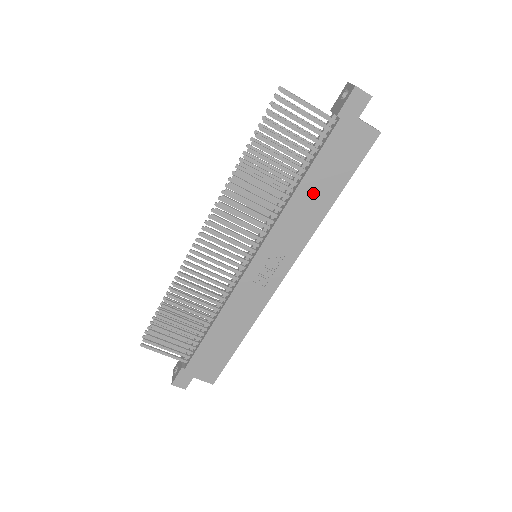
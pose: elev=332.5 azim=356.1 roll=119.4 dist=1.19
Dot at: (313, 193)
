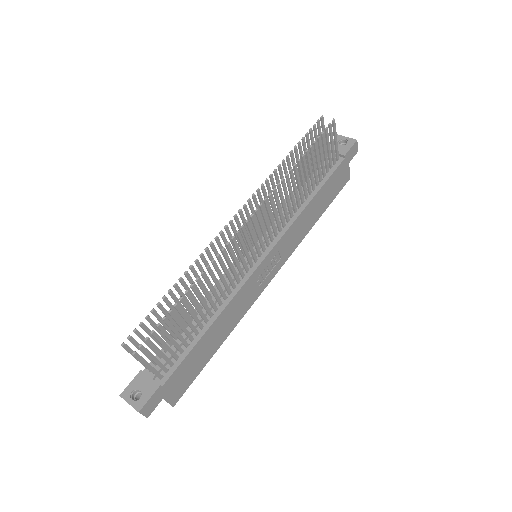
Dot at: (314, 209)
